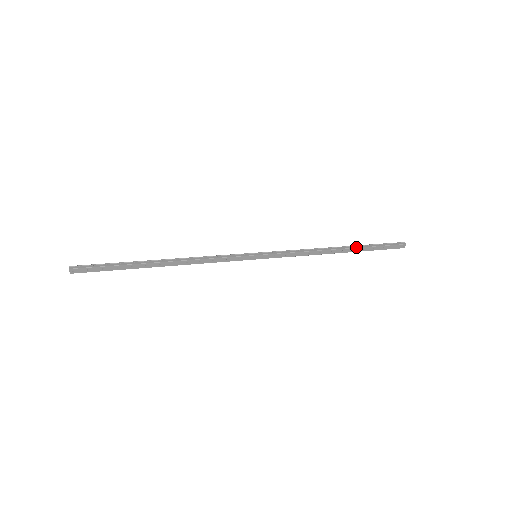
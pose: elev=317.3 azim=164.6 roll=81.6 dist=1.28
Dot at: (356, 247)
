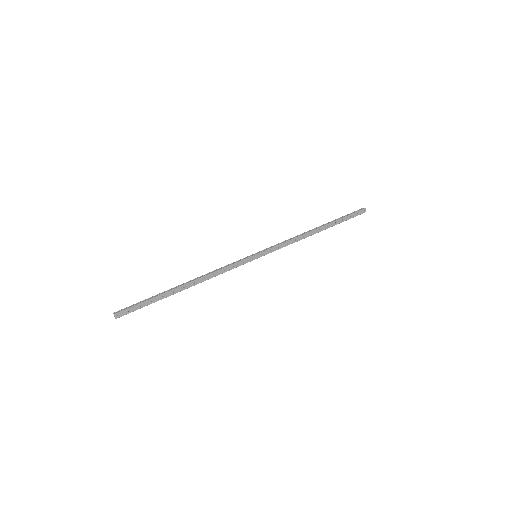
Dot at: (329, 223)
